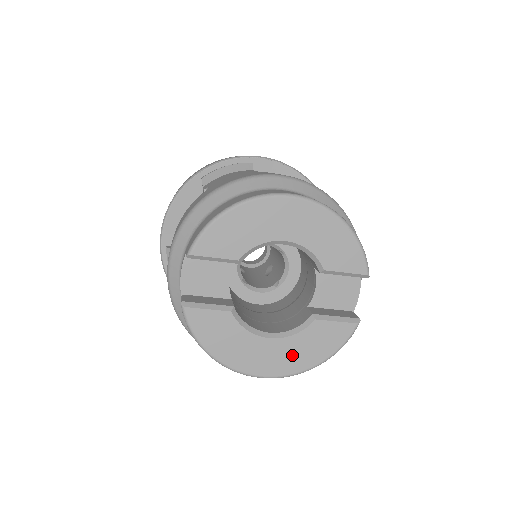
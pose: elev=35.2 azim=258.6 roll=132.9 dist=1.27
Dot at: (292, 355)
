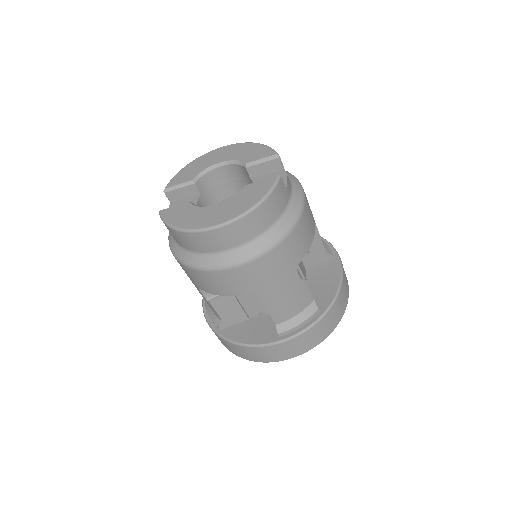
Dot at: (233, 208)
